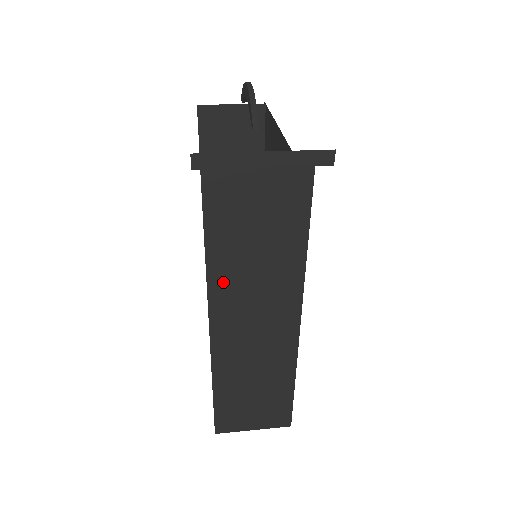
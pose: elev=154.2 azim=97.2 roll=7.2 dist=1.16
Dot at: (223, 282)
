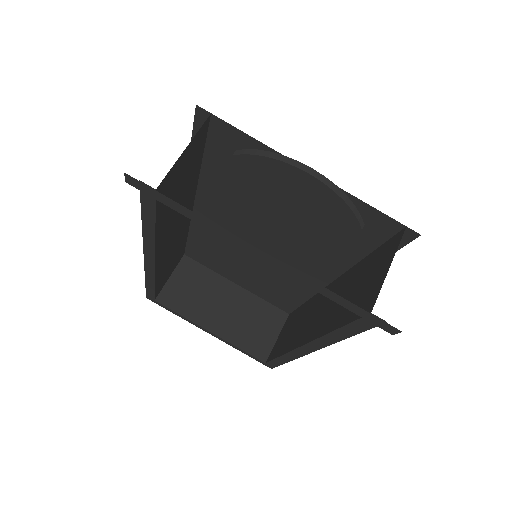
Dot at: occluded
